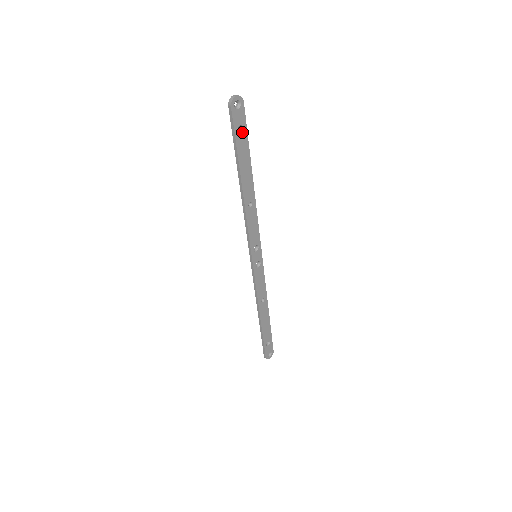
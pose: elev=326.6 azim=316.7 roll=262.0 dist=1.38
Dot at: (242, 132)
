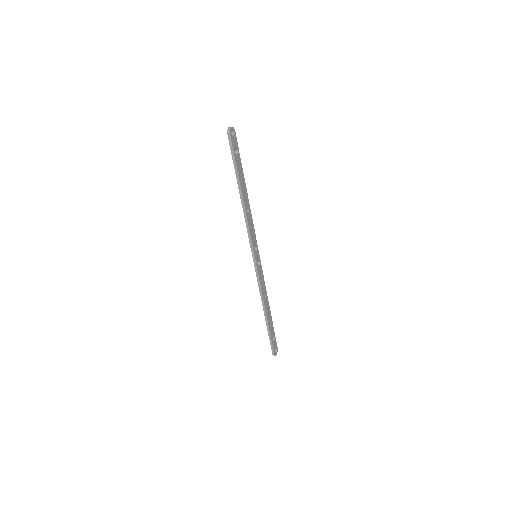
Dot at: (237, 154)
